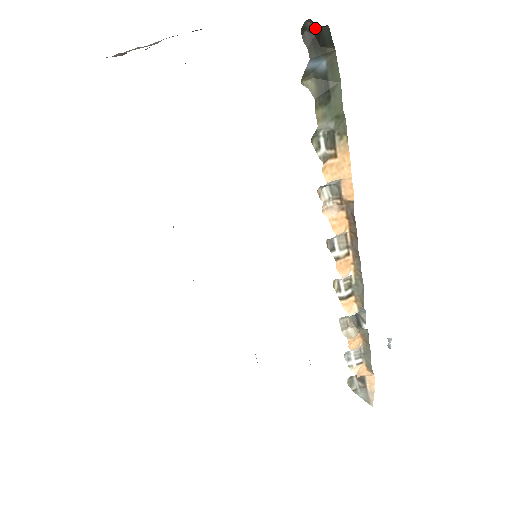
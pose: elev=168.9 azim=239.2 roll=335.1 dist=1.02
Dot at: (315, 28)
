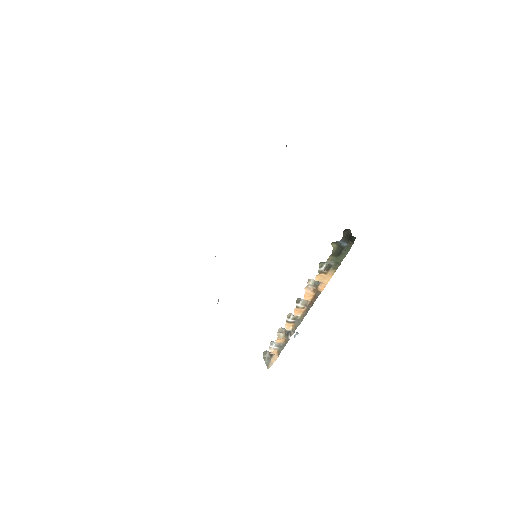
Dot at: (351, 233)
